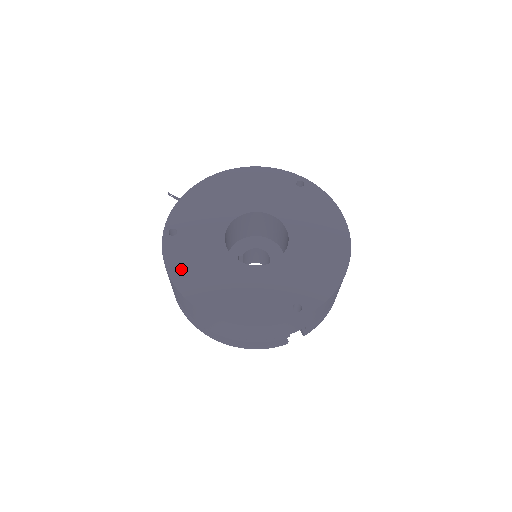
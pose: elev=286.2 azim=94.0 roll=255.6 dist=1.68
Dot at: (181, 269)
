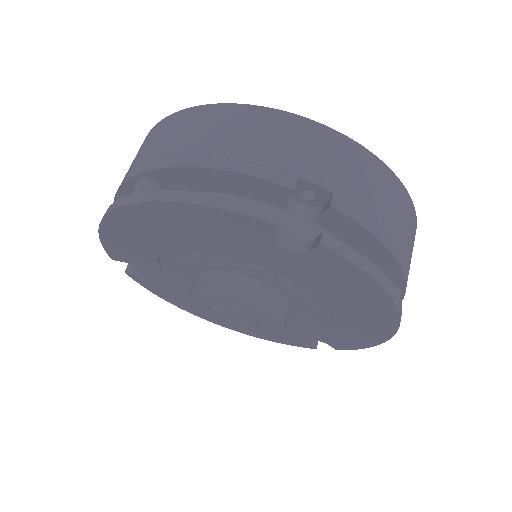
Dot at: occluded
